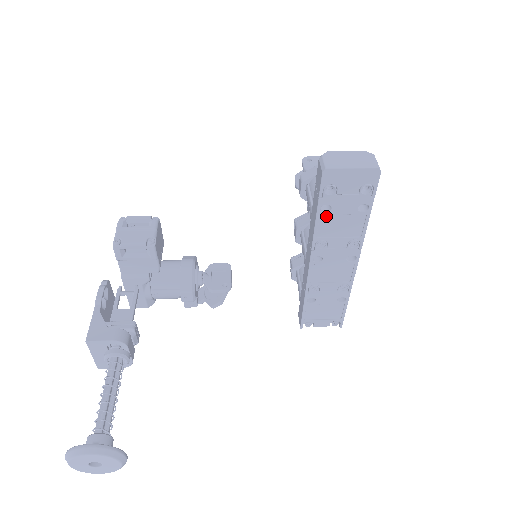
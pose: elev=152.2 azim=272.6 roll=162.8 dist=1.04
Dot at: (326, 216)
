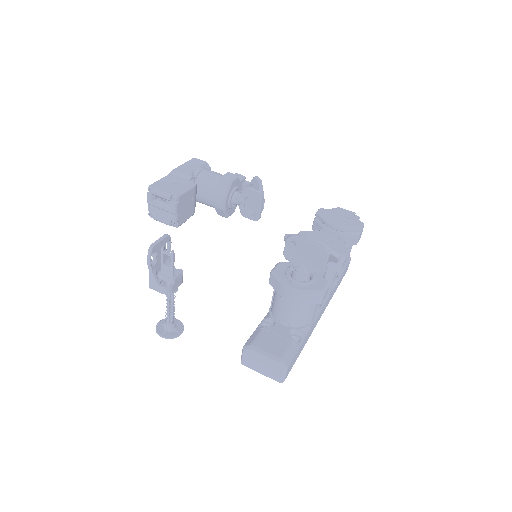
Dot at: occluded
